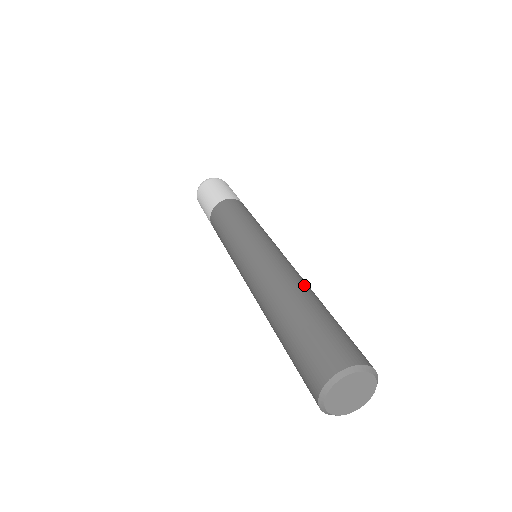
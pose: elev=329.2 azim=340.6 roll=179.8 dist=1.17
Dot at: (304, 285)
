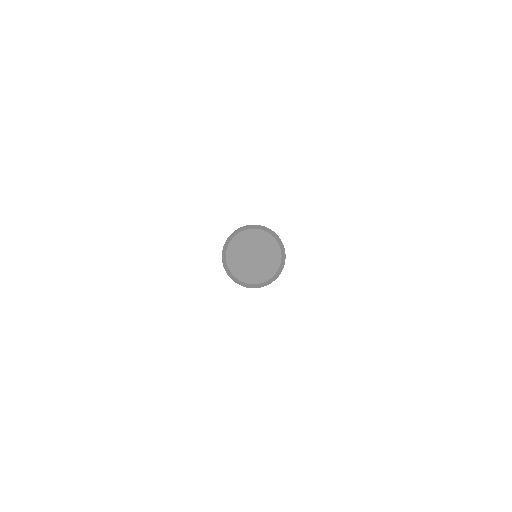
Dot at: occluded
